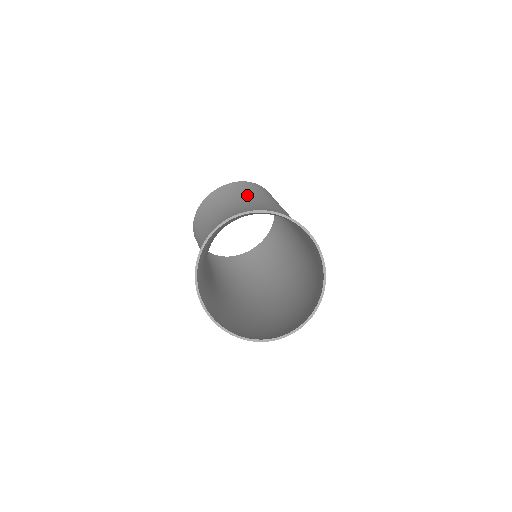
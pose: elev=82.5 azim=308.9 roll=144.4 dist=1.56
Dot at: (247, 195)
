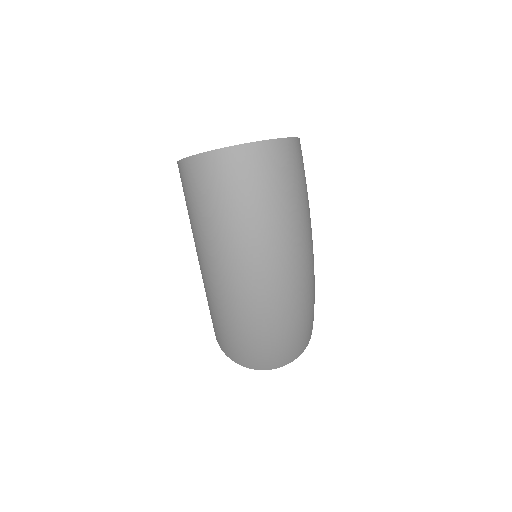
Dot at: occluded
